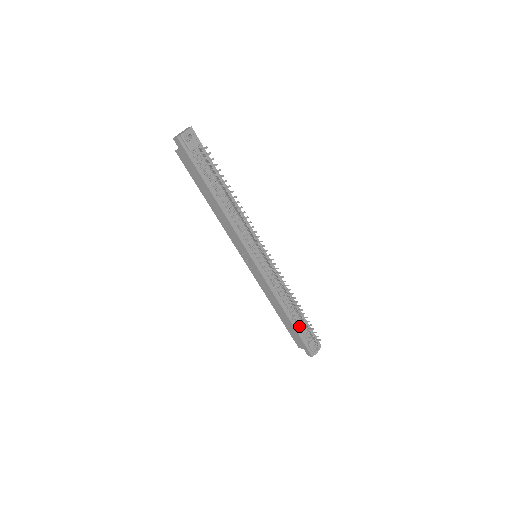
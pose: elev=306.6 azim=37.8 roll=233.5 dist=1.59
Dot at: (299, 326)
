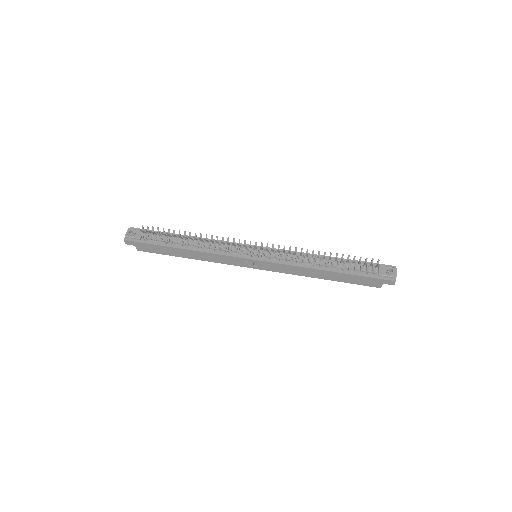
Dot at: (351, 269)
